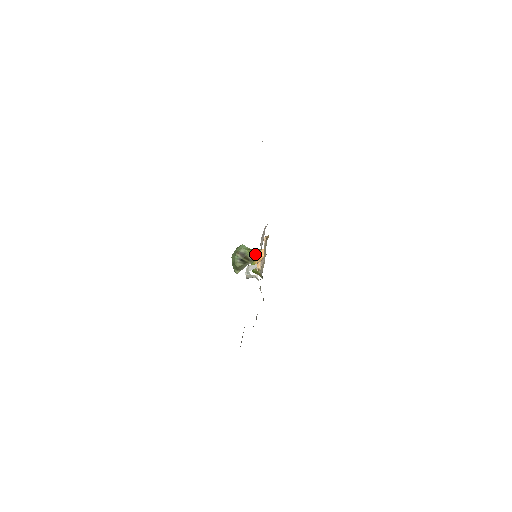
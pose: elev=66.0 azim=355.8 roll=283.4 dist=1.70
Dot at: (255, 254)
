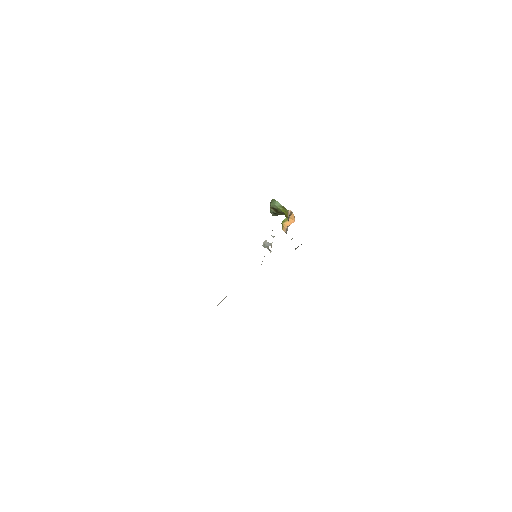
Dot at: (286, 214)
